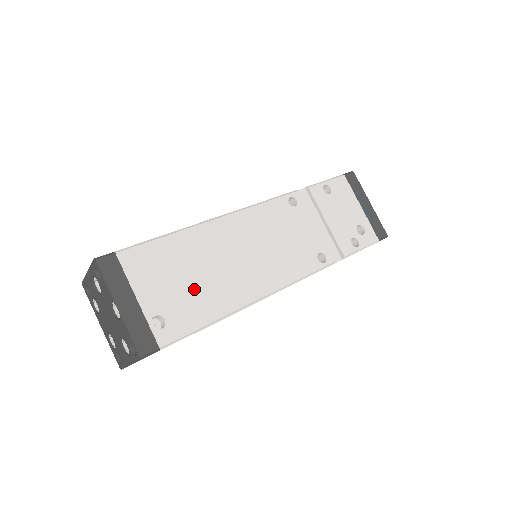
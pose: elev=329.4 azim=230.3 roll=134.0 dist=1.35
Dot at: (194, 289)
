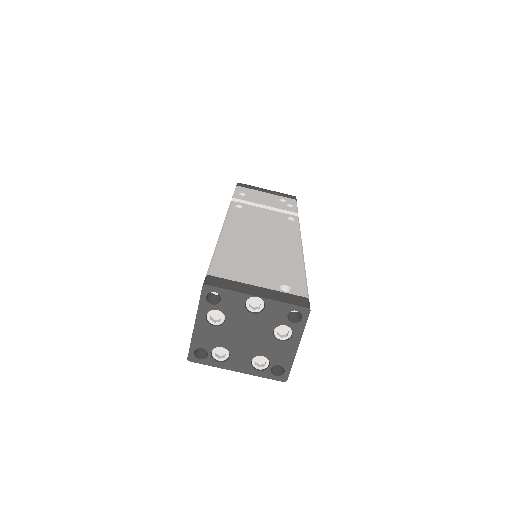
Dot at: (271, 264)
